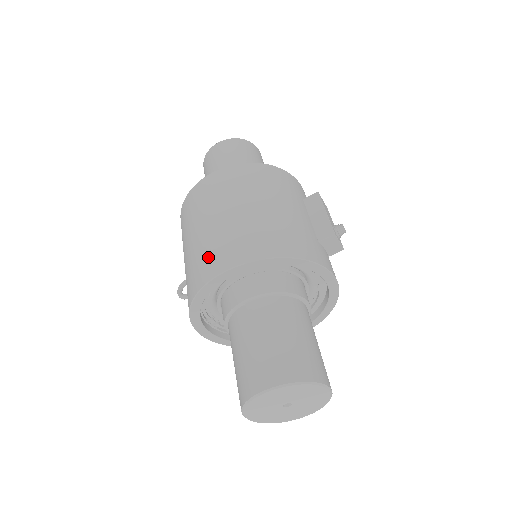
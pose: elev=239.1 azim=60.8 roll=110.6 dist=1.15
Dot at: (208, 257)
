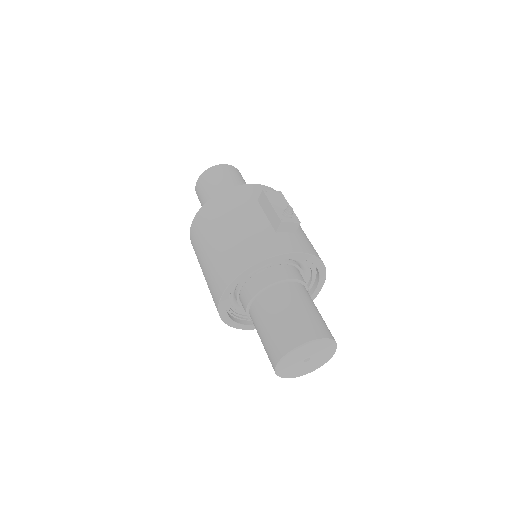
Dot at: (212, 290)
